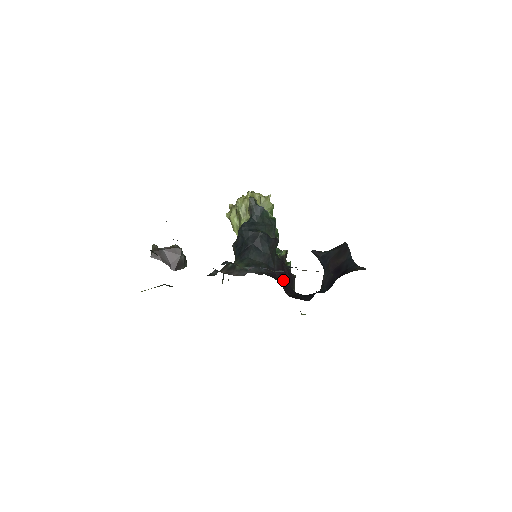
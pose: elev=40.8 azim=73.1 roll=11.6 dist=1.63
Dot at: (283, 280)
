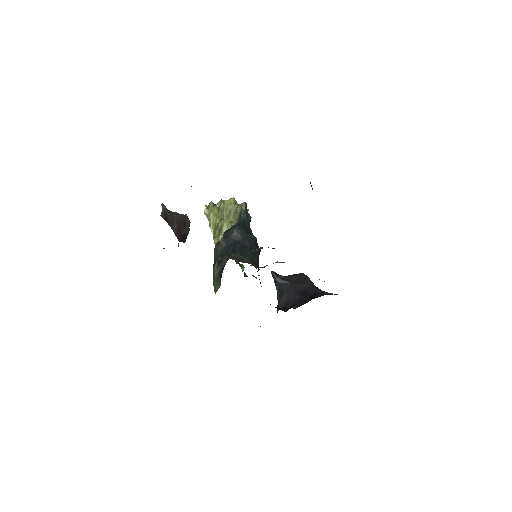
Dot at: occluded
